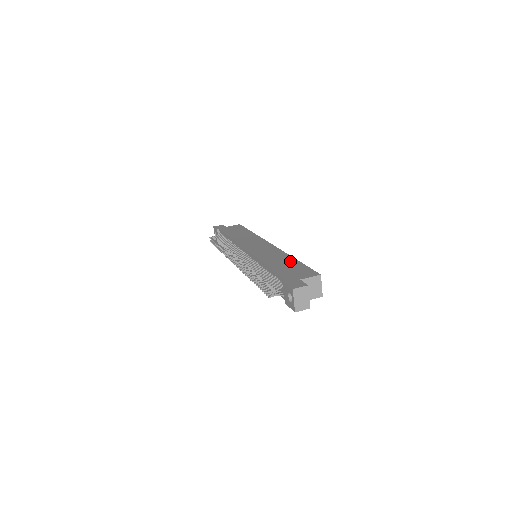
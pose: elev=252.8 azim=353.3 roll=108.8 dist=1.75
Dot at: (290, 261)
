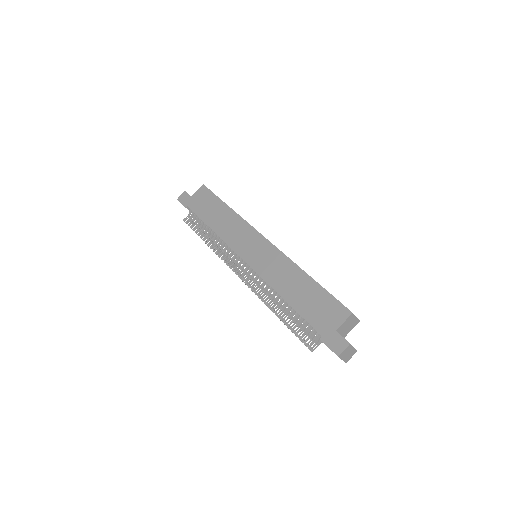
Dot at: (306, 284)
